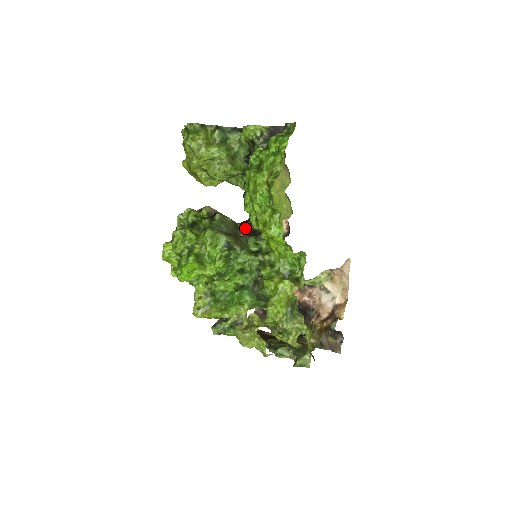
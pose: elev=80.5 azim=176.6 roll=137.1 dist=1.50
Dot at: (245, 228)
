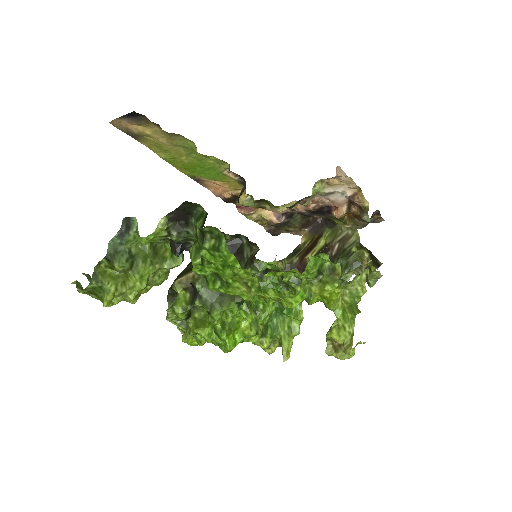
Dot at: occluded
